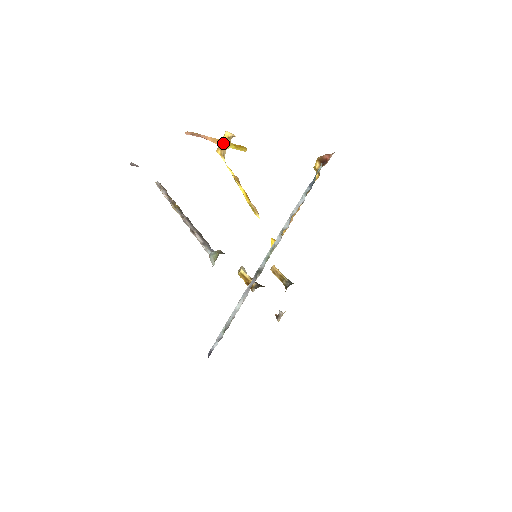
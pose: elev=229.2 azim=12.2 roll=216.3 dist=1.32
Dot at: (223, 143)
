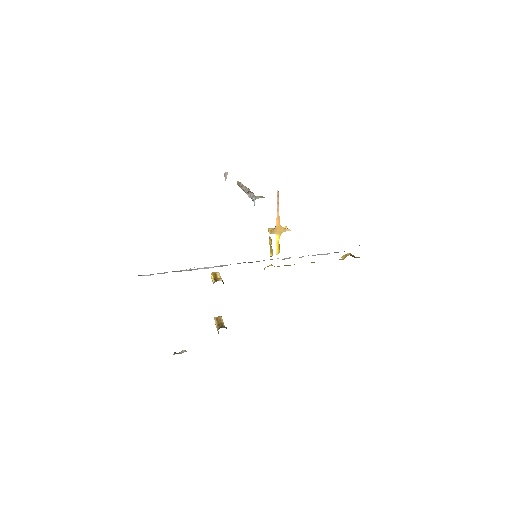
Dot at: (279, 227)
